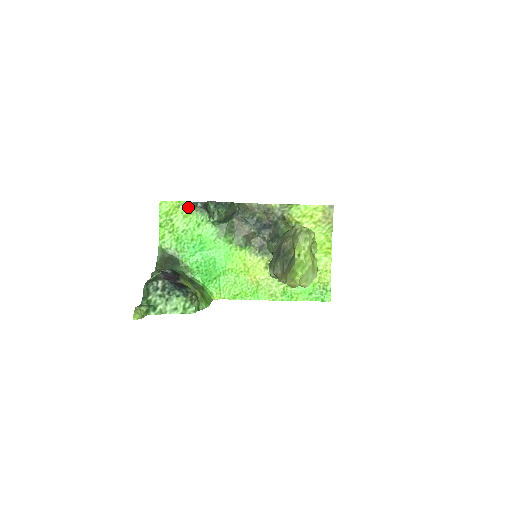
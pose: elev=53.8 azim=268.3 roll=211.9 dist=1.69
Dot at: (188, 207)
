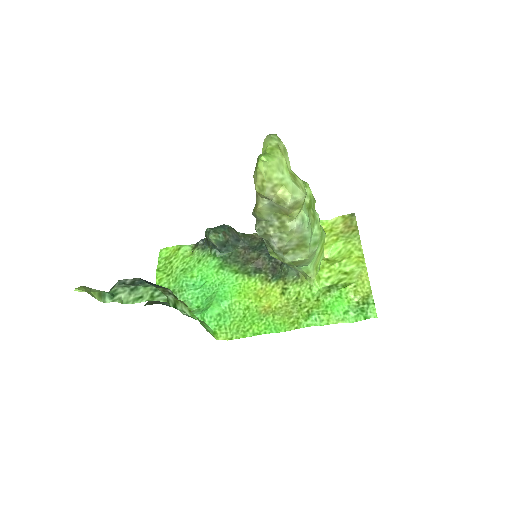
Dot at: (190, 250)
